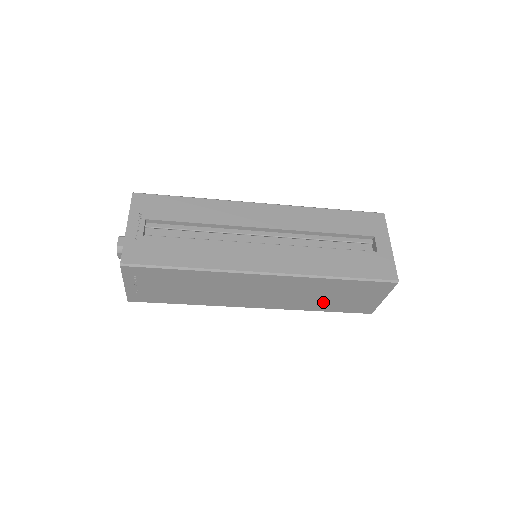
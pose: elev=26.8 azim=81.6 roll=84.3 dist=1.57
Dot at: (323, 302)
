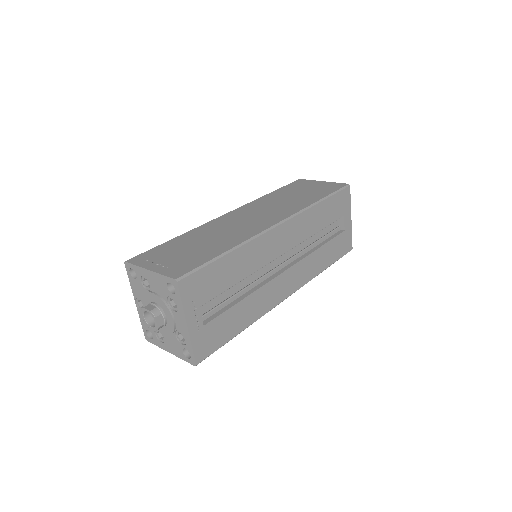
Dot at: occluded
